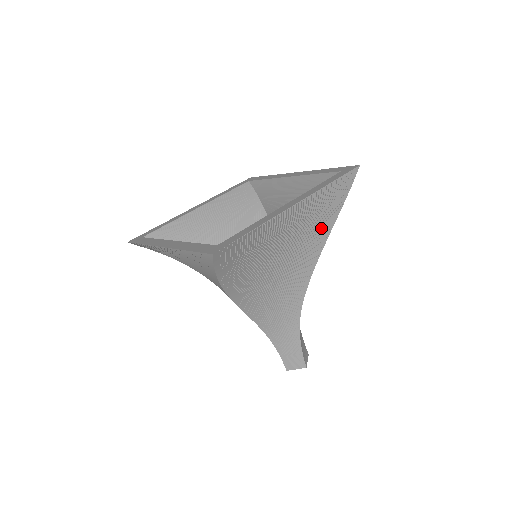
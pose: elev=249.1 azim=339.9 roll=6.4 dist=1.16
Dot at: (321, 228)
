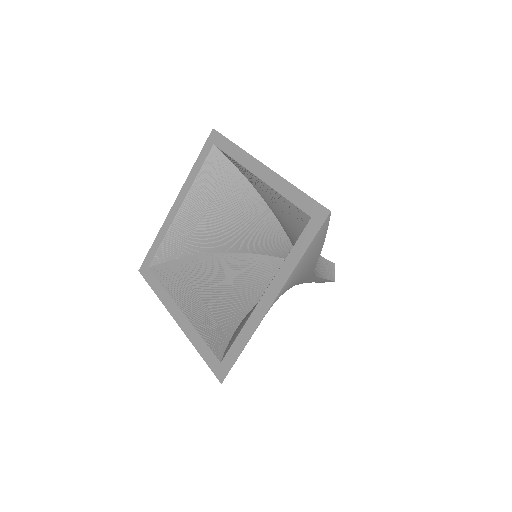
Dot at: (308, 265)
